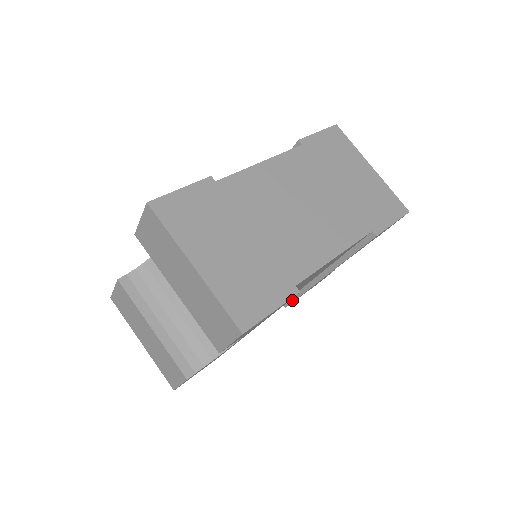
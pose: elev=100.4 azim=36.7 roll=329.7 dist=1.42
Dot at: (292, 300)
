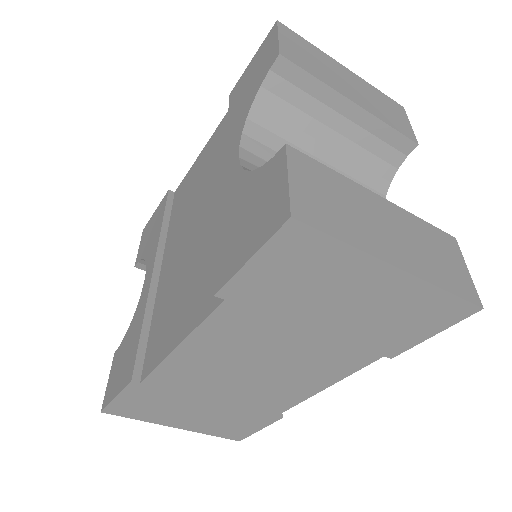
Dot at: occluded
